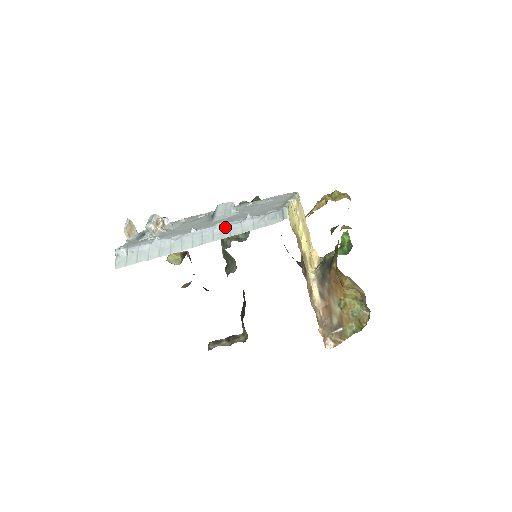
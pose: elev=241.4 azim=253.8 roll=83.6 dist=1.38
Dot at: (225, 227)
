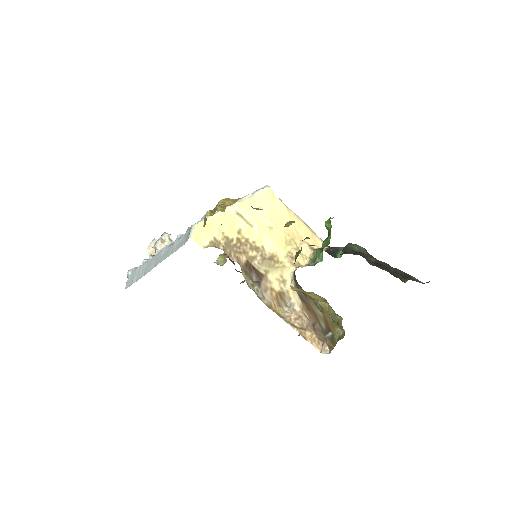
Dot at: (167, 249)
